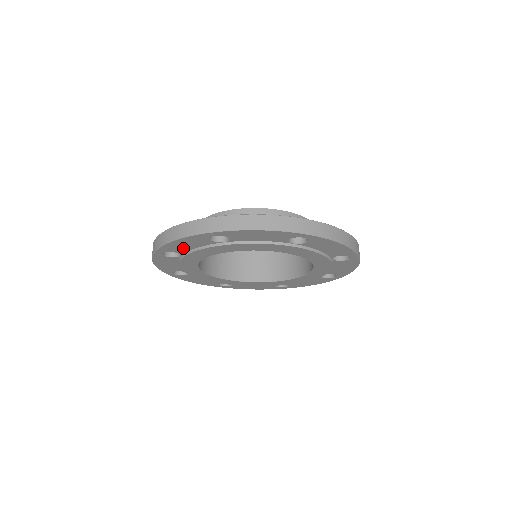
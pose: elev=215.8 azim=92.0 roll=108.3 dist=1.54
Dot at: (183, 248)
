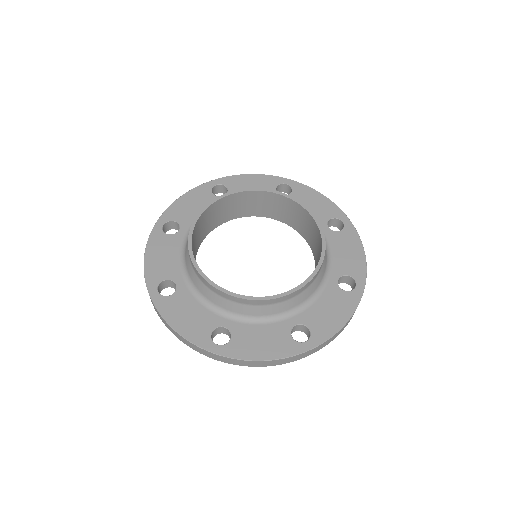
Dot at: occluded
